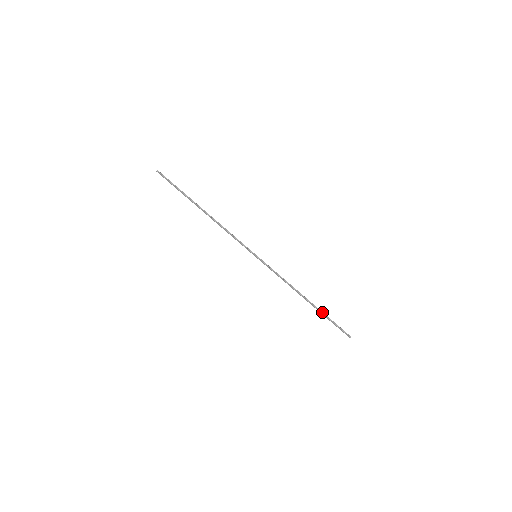
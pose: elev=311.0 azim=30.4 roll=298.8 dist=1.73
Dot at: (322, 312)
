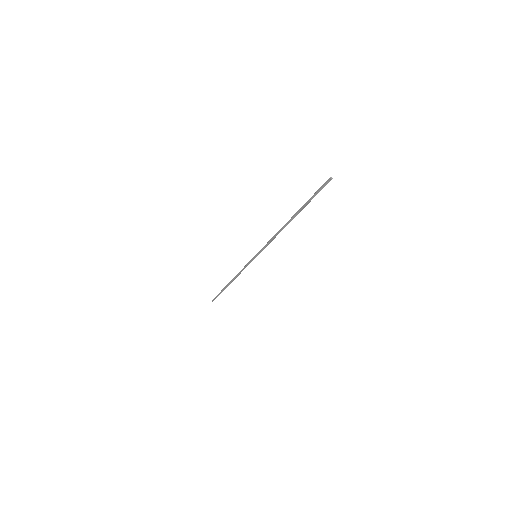
Dot at: (303, 207)
